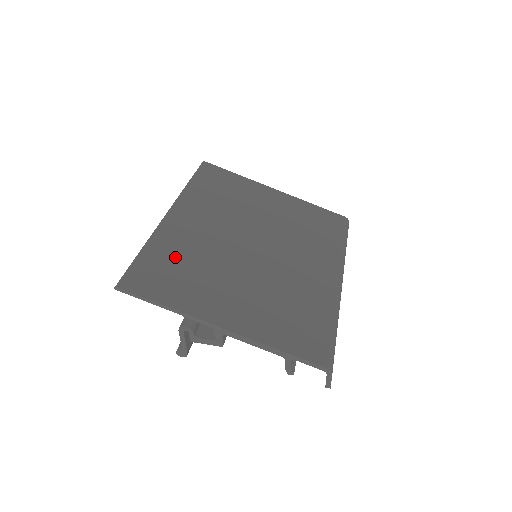
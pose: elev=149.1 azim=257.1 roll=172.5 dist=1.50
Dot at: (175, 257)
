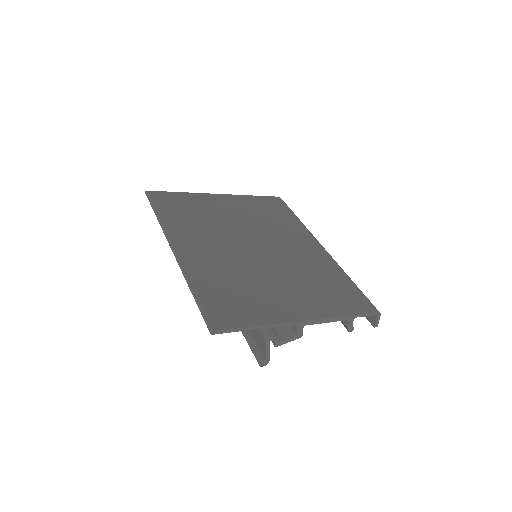
Dot at: (221, 284)
